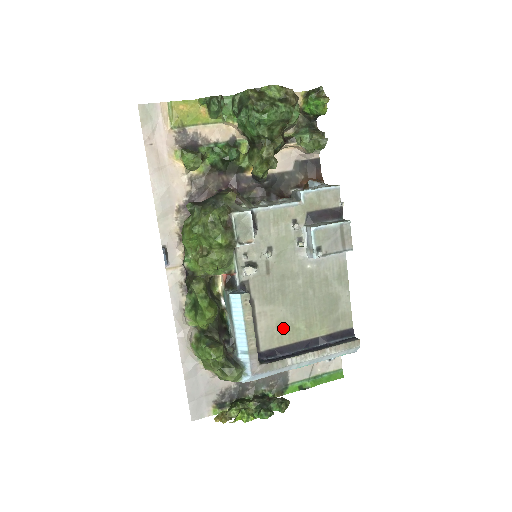
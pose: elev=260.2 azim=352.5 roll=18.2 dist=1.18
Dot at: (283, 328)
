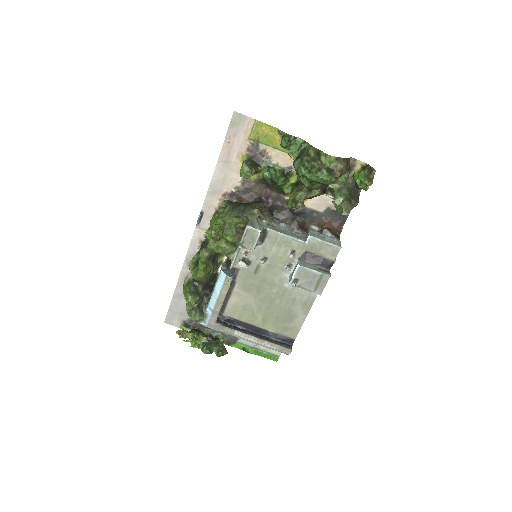
Dot at: (246, 310)
